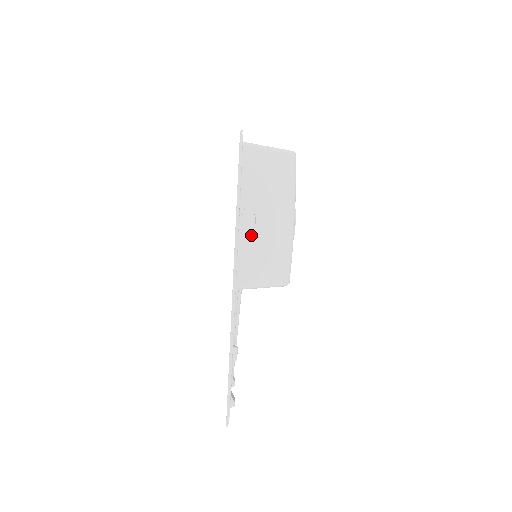
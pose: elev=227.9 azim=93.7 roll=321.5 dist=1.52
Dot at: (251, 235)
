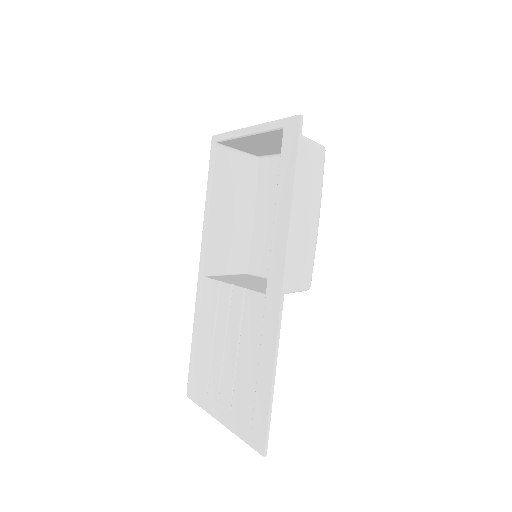
Dot at: occluded
